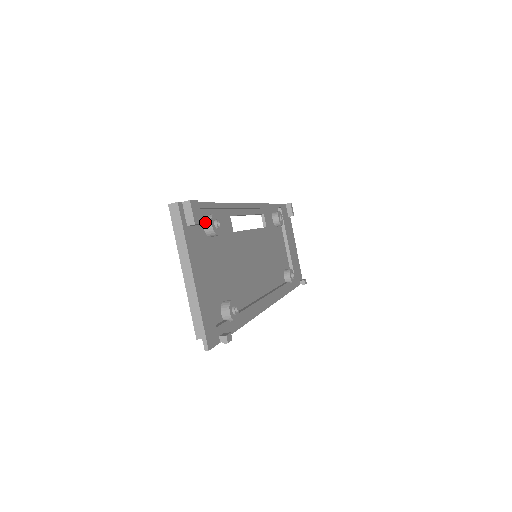
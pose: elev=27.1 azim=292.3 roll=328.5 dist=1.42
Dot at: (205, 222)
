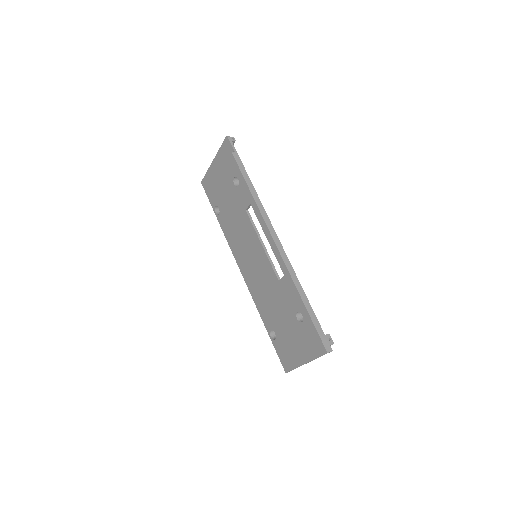
Dot at: occluded
